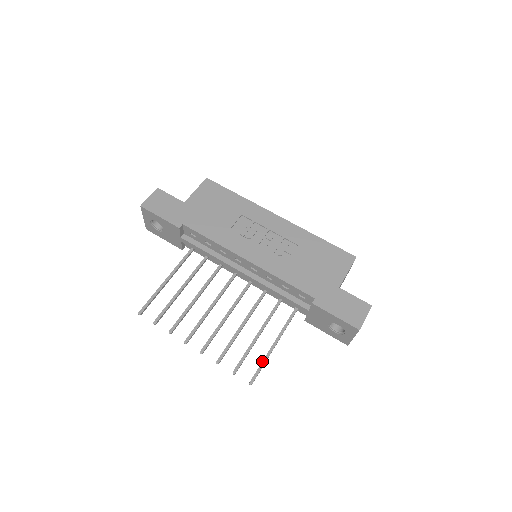
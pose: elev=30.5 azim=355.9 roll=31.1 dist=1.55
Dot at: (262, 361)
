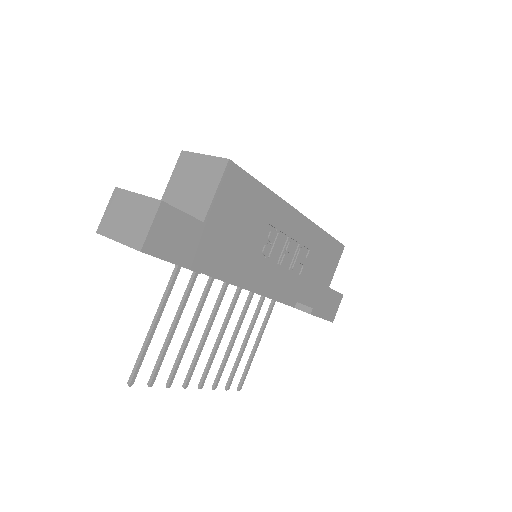
Dot at: (249, 366)
